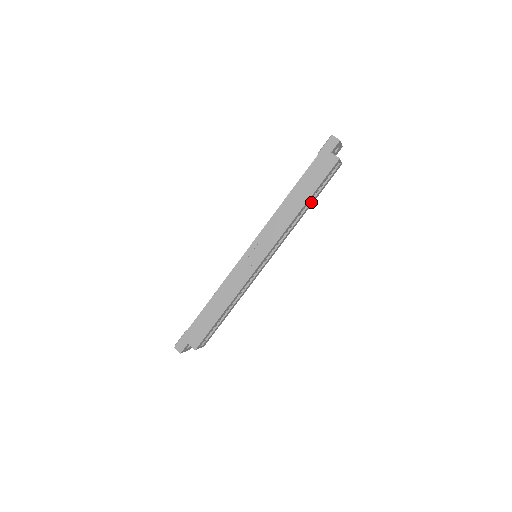
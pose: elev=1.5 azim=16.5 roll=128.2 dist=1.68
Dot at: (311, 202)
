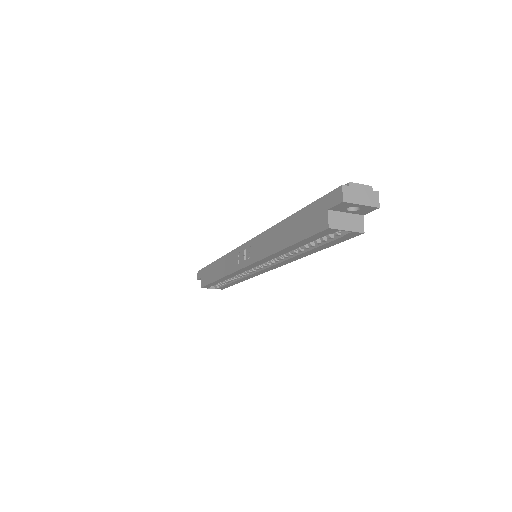
Dot at: (310, 249)
